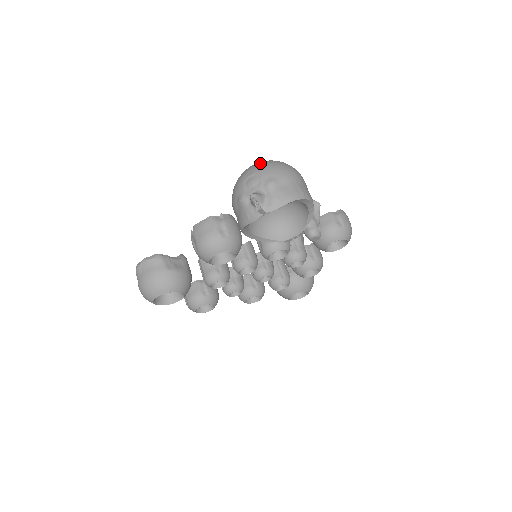
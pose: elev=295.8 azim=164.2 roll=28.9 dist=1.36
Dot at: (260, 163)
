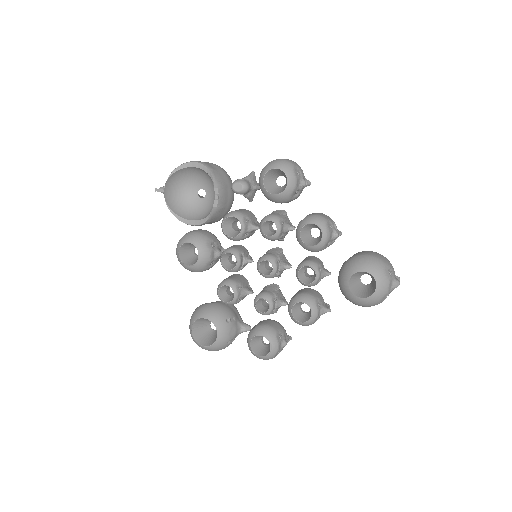
Dot at: occluded
